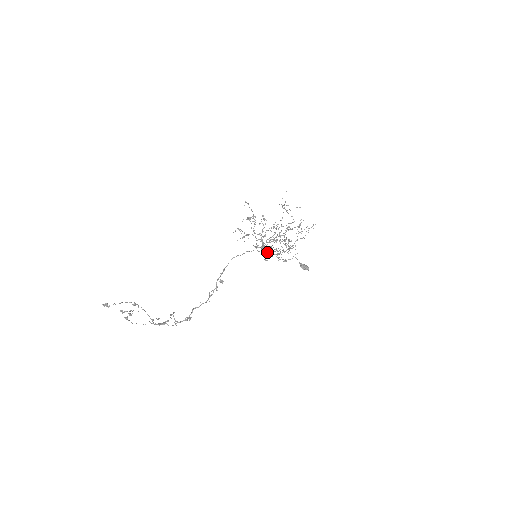
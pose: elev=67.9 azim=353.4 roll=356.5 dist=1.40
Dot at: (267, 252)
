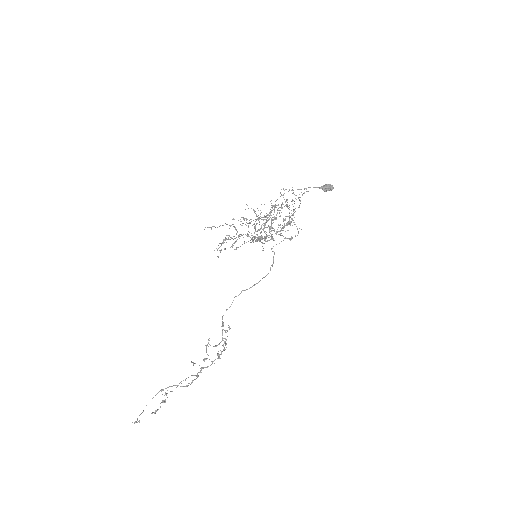
Dot at: (256, 283)
